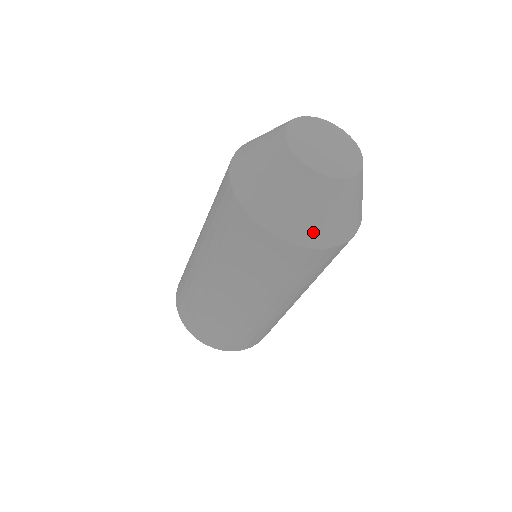
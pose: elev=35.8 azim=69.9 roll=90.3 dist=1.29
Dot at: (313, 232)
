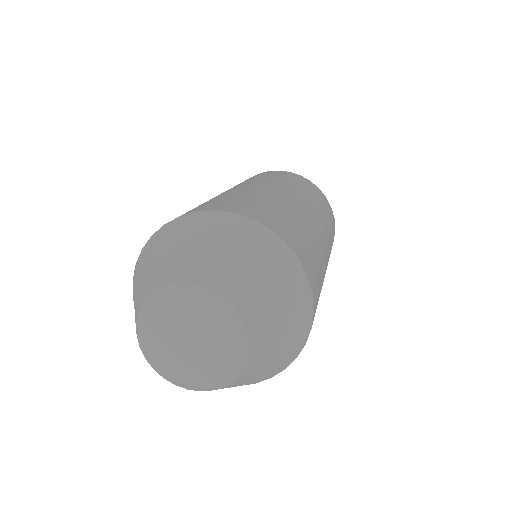
Dot at: occluded
